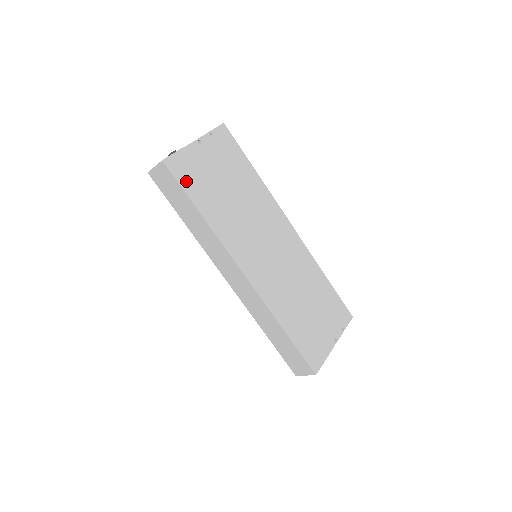
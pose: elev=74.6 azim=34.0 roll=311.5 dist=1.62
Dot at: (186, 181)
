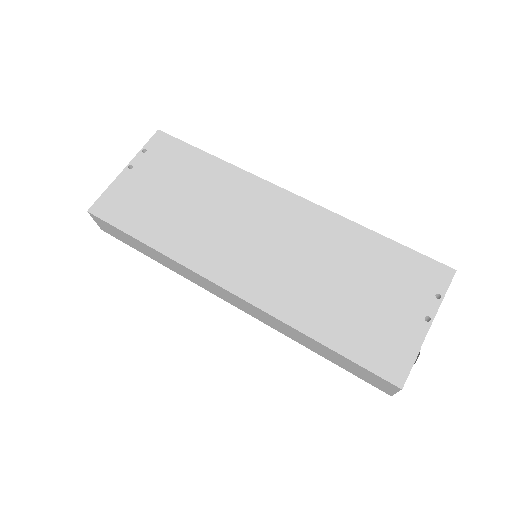
Dot at: (120, 218)
